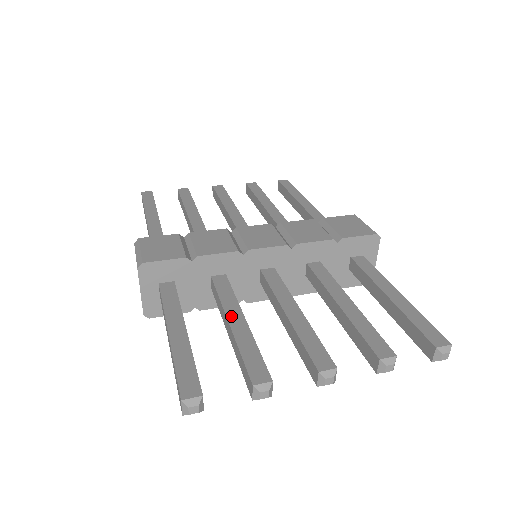
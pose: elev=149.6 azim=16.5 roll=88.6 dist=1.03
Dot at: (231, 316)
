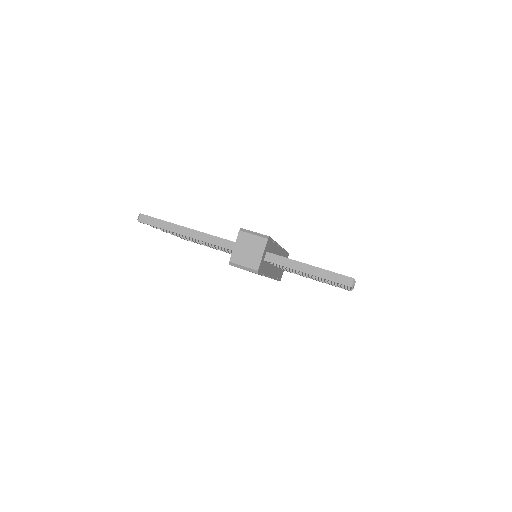
Dot at: occluded
